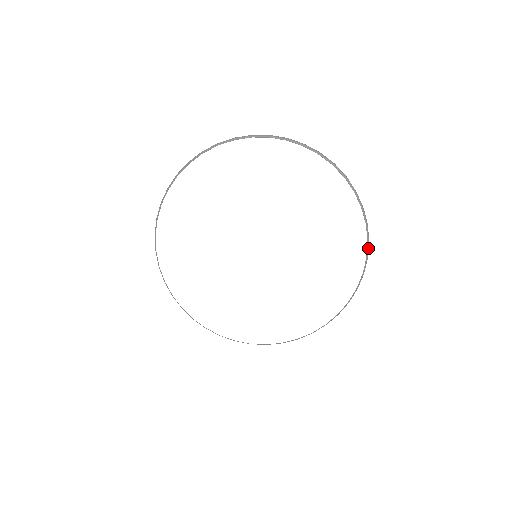
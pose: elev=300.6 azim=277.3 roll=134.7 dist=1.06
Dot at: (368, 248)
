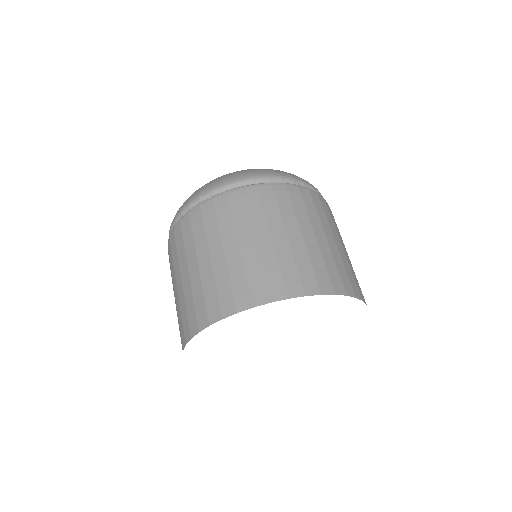
Dot at: occluded
